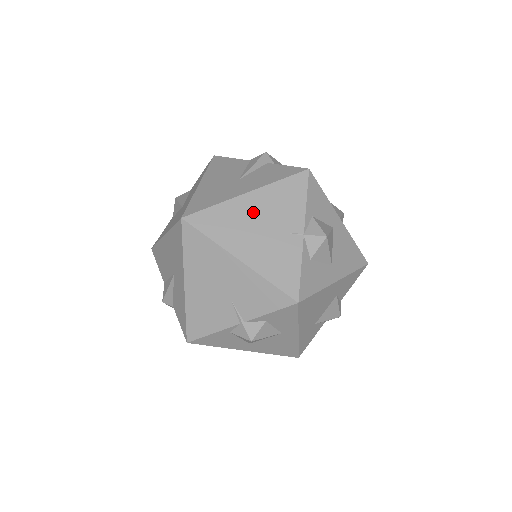
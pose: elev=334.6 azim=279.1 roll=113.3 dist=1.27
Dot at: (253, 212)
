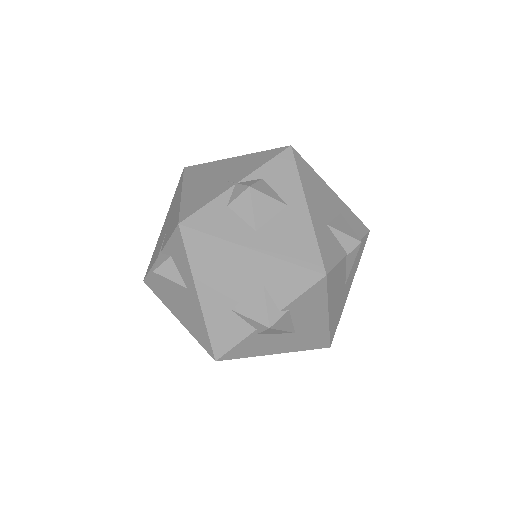
Dot at: (223, 168)
